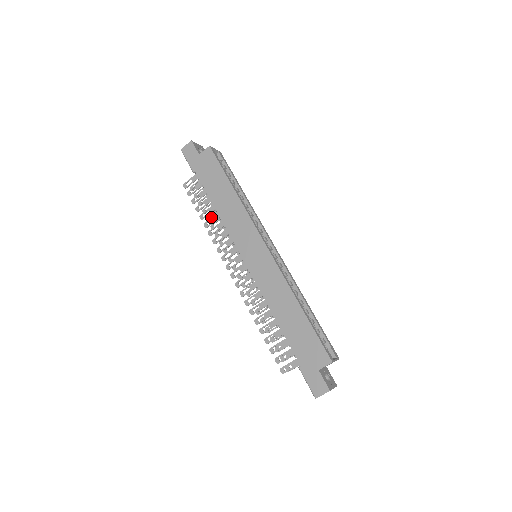
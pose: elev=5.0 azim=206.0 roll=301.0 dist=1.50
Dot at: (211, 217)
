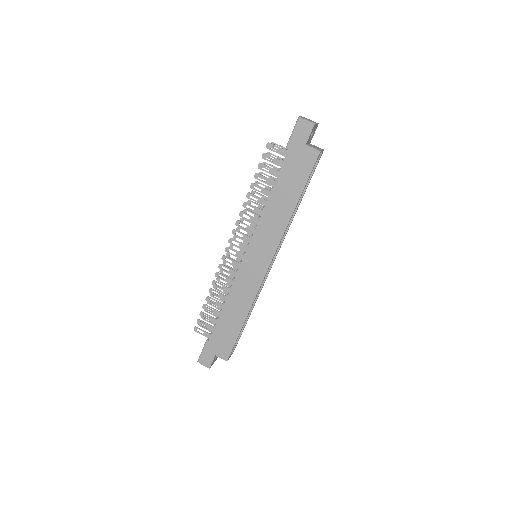
Dot at: occluded
